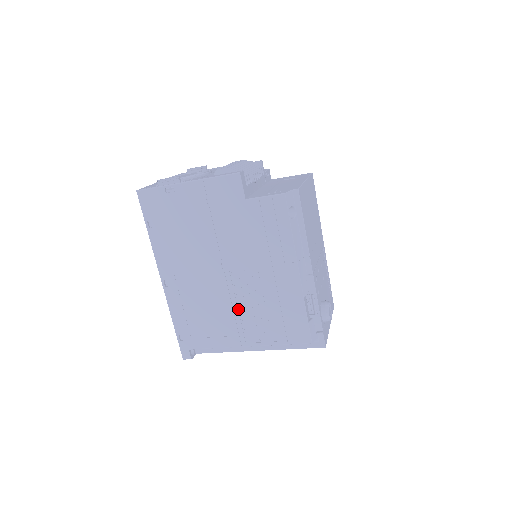
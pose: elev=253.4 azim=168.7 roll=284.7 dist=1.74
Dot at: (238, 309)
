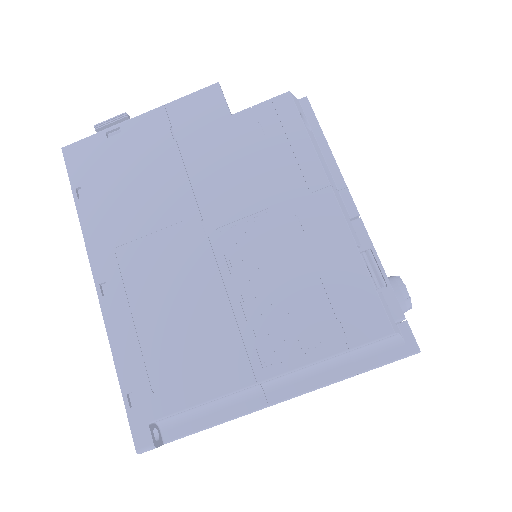
Dot at: (240, 302)
